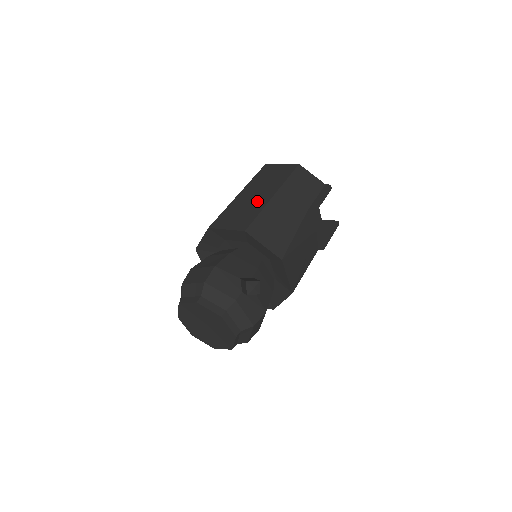
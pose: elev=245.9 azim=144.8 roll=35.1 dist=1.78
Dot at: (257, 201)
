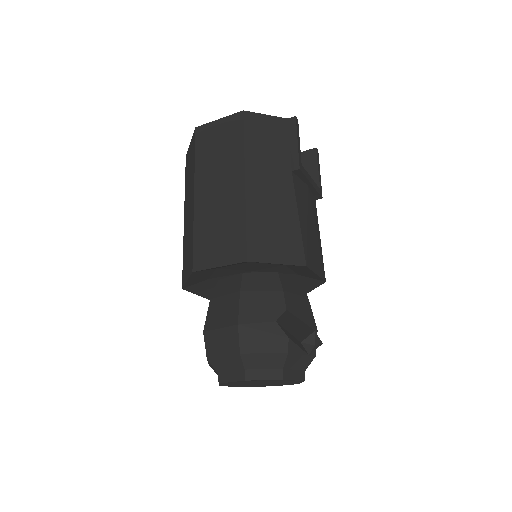
Dot at: (229, 201)
